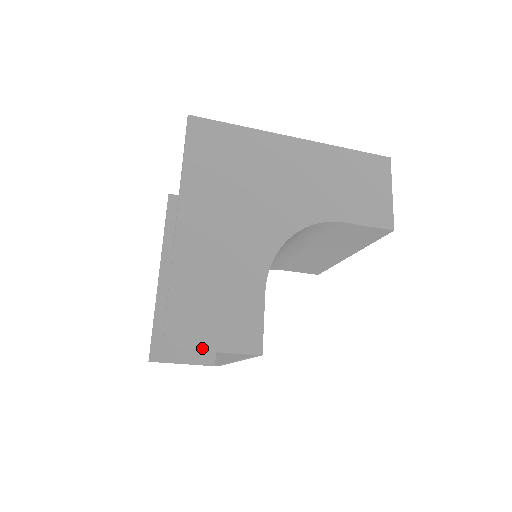
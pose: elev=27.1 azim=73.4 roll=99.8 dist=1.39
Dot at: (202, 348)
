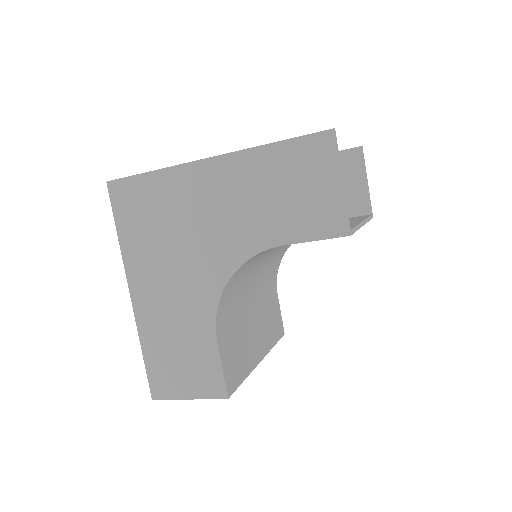
Dot at: (179, 398)
